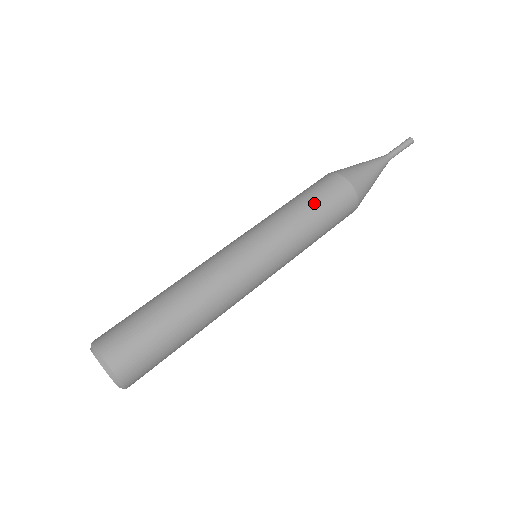
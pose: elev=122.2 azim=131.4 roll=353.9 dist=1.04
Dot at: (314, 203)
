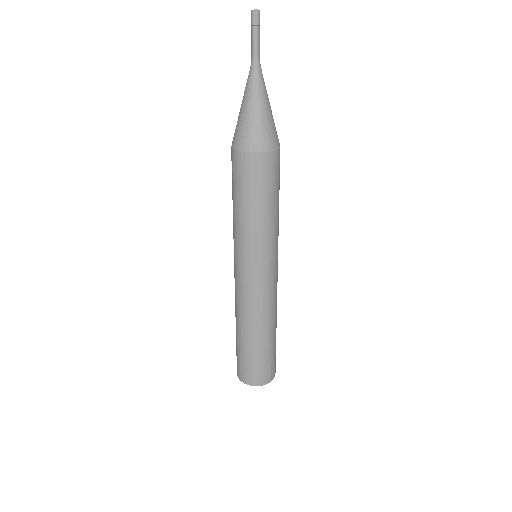
Dot at: (255, 200)
